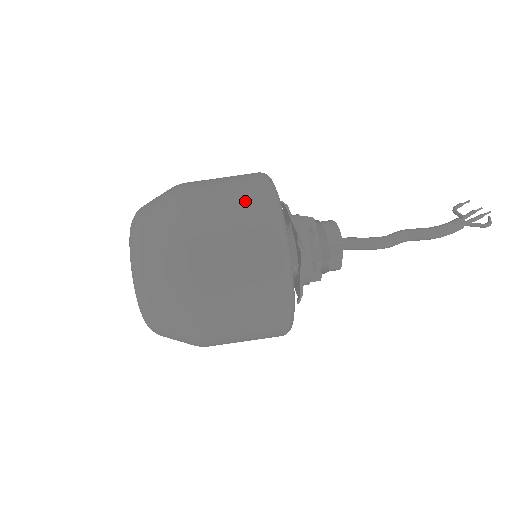
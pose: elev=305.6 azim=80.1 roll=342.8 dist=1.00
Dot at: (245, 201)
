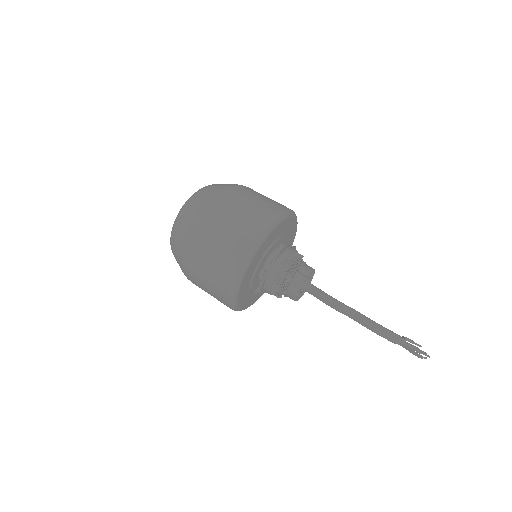
Dot at: (272, 202)
